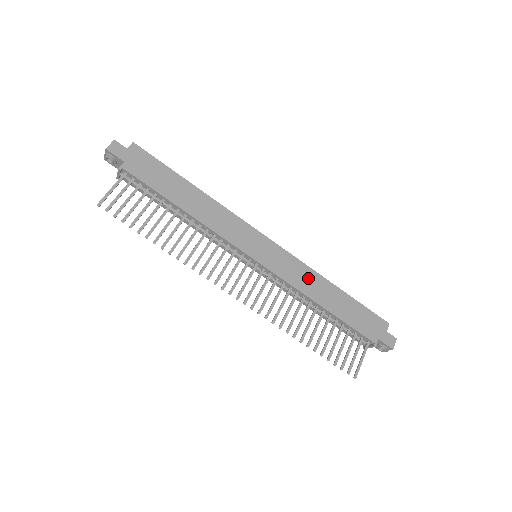
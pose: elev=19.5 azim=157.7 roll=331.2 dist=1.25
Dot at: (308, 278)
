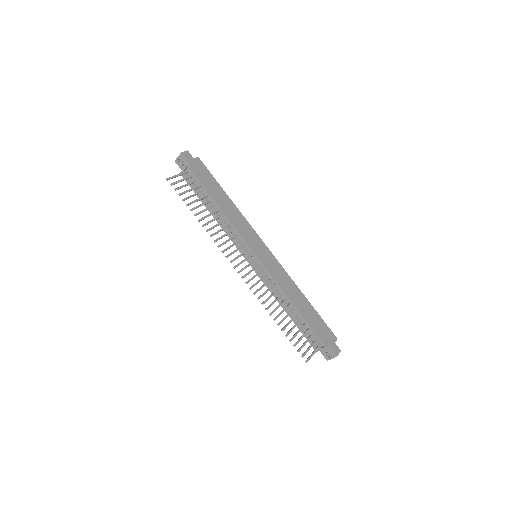
Dot at: (288, 283)
